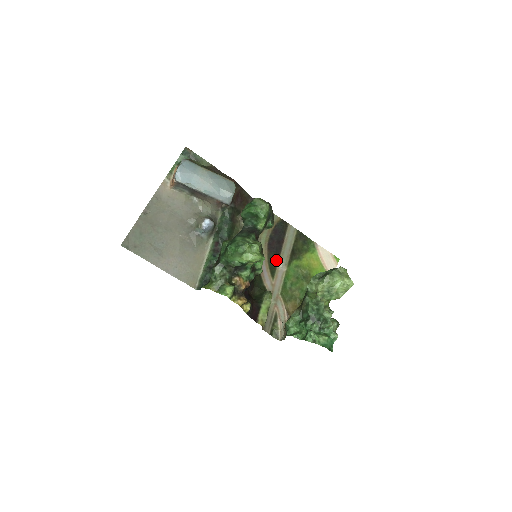
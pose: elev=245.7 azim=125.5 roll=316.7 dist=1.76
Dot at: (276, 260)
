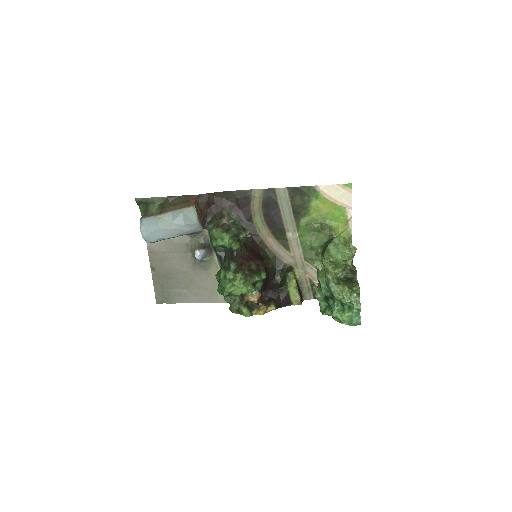
Dot at: (283, 233)
